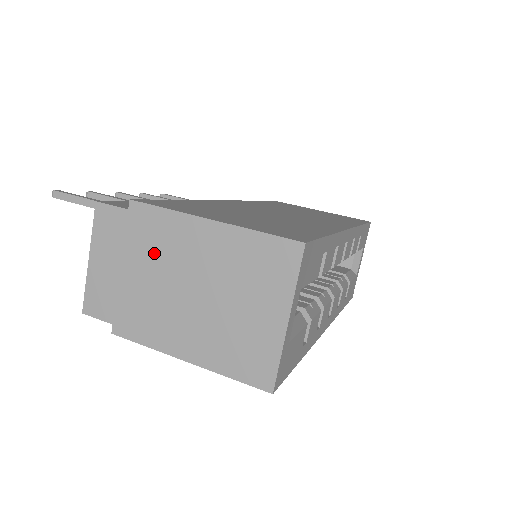
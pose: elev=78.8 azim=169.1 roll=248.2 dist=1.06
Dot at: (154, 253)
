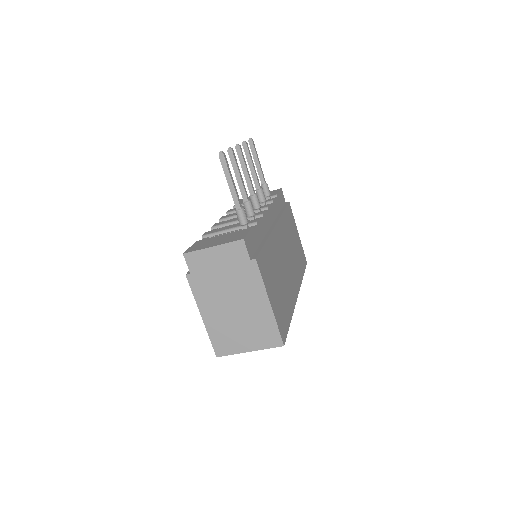
Dot at: (239, 282)
